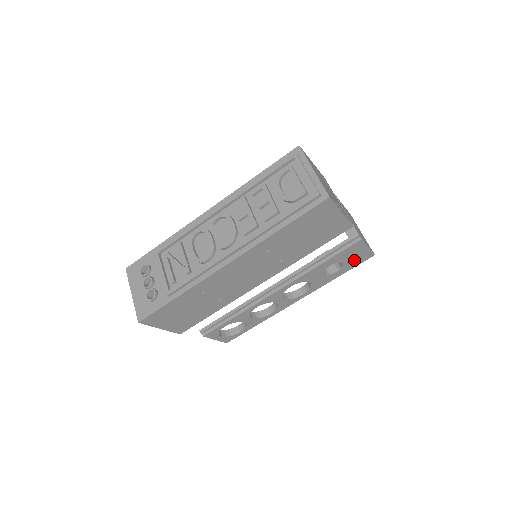
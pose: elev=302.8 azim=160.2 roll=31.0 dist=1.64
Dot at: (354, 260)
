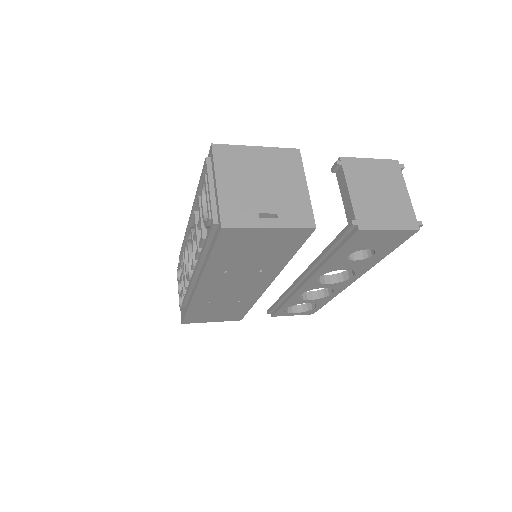
Dot at: (386, 242)
